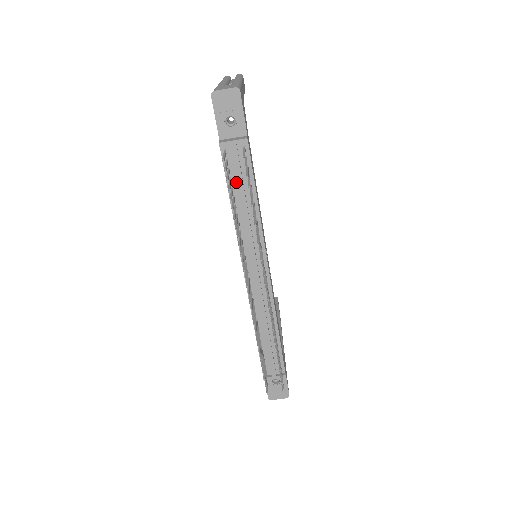
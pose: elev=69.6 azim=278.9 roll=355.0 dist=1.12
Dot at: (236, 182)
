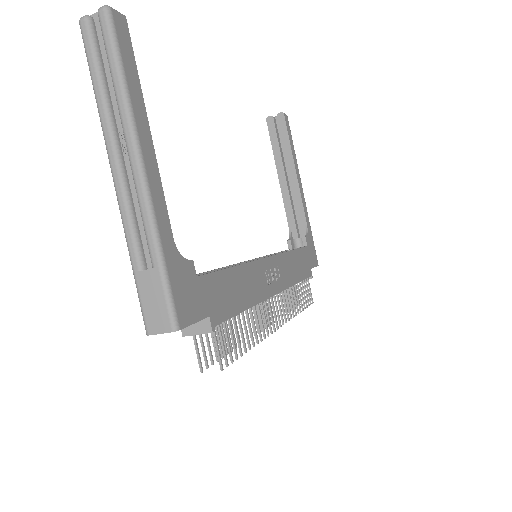
Dot at: occluded
